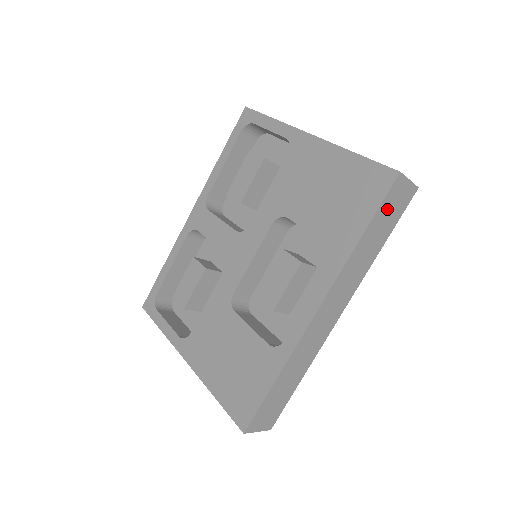
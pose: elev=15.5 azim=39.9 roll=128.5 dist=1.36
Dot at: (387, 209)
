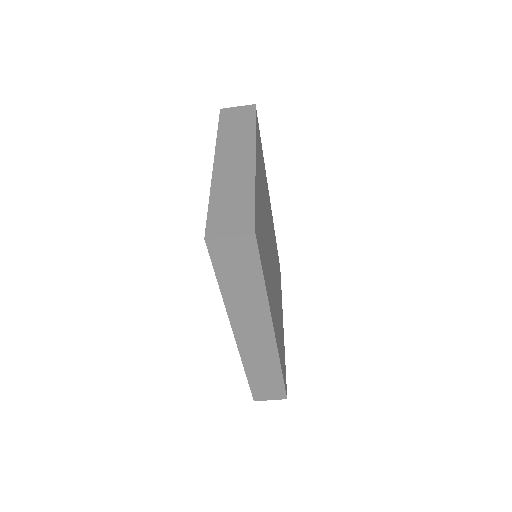
Dot at: (228, 263)
